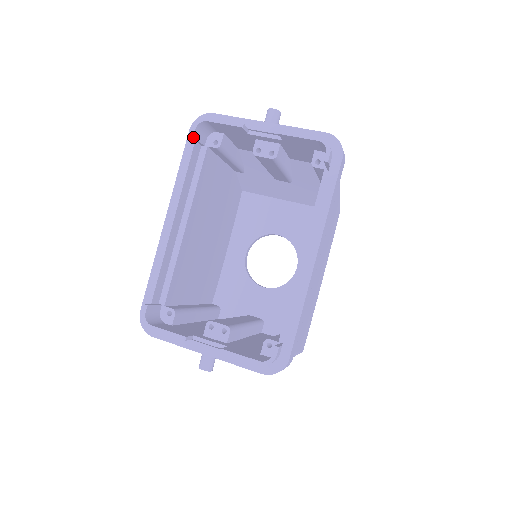
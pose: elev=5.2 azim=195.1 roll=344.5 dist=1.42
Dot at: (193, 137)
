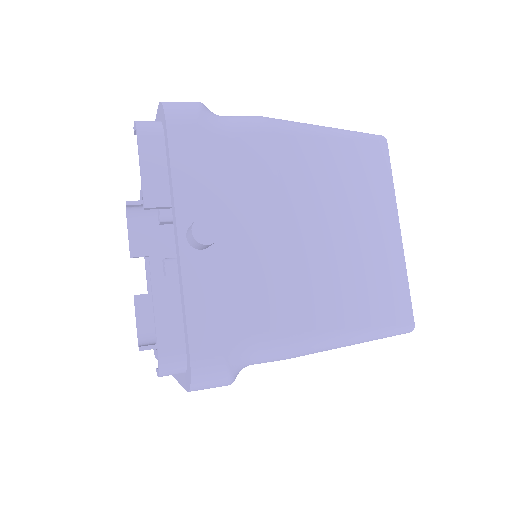
Dot at: occluded
